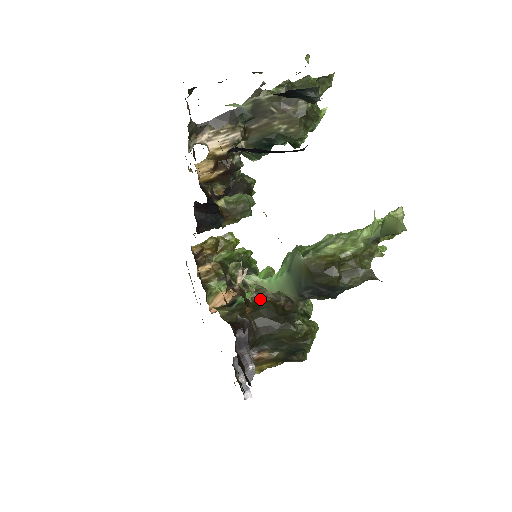
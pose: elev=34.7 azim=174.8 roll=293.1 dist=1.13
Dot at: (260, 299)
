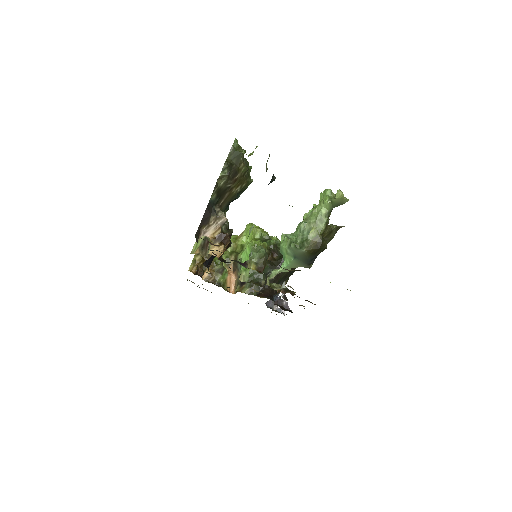
Dot at: occluded
